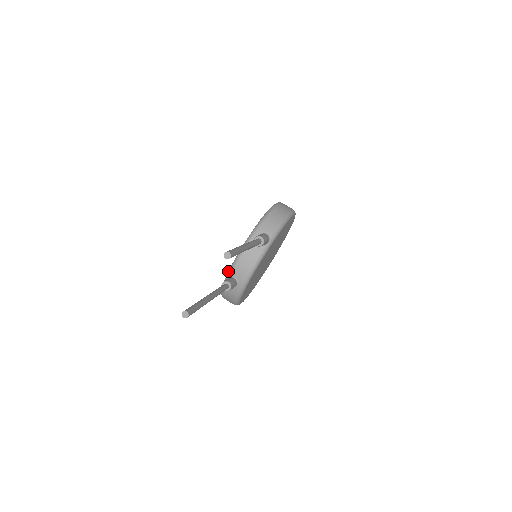
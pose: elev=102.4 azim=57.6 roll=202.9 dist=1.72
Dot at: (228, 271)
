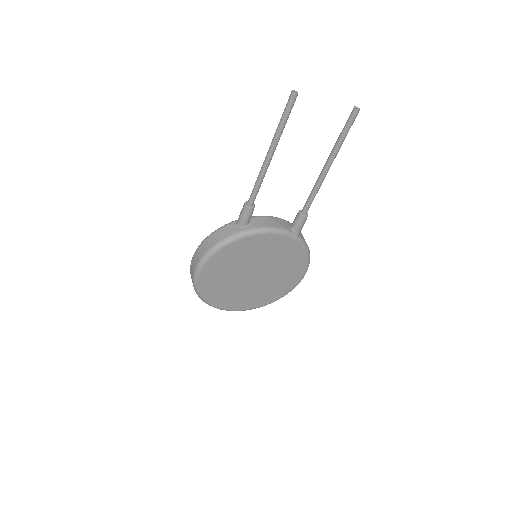
Dot at: occluded
